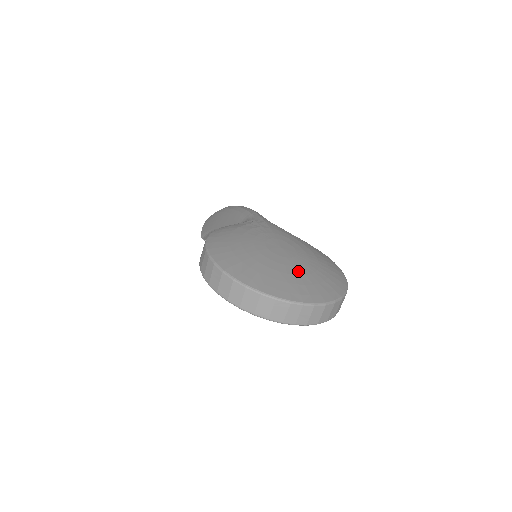
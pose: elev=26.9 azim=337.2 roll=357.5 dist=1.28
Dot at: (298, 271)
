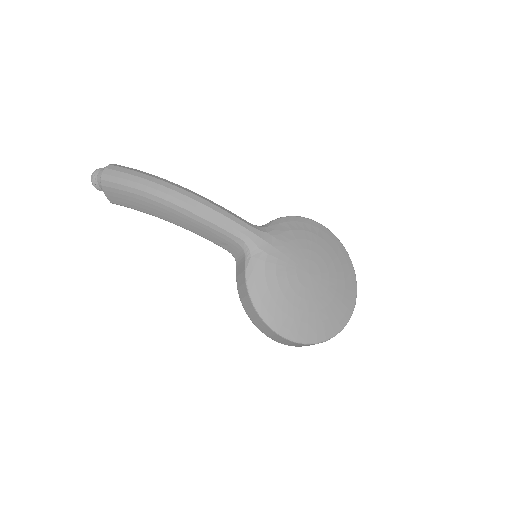
Dot at: (333, 288)
